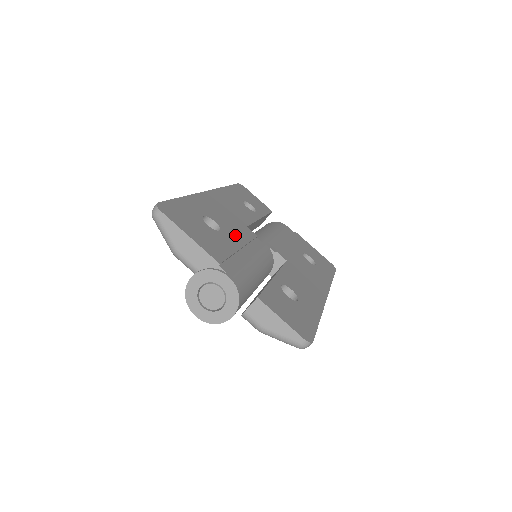
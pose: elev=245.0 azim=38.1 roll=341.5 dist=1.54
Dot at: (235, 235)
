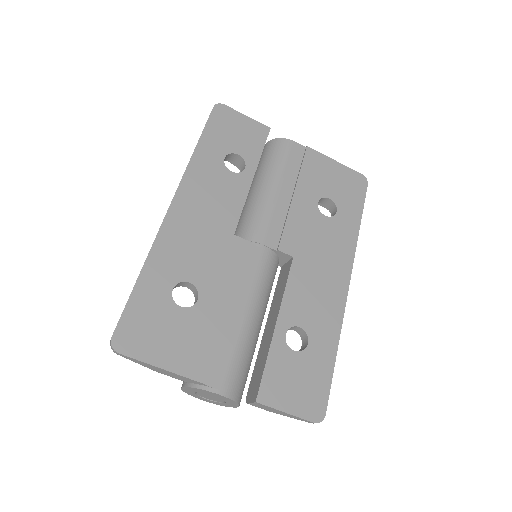
Dot at: (219, 283)
